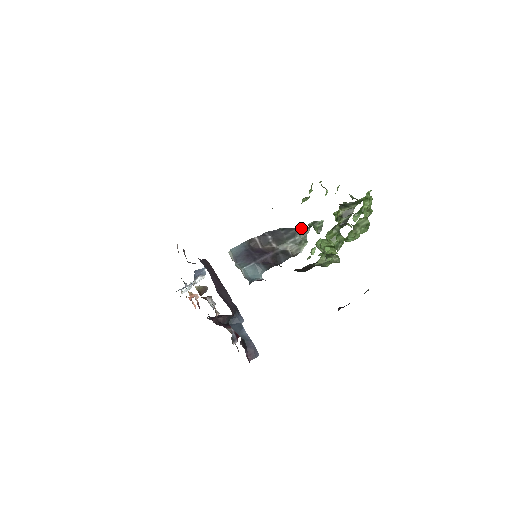
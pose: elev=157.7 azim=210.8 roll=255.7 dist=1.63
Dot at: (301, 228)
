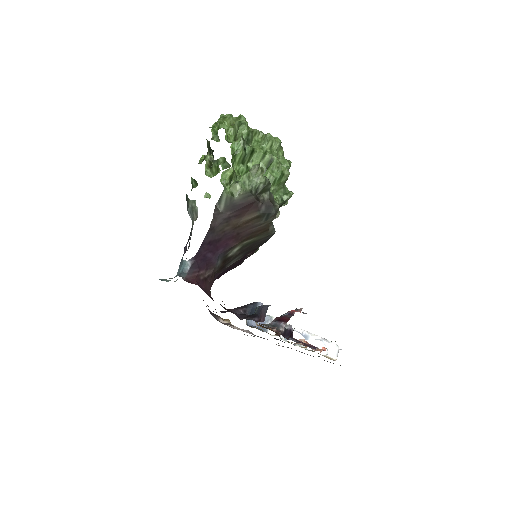
Dot at: (187, 203)
